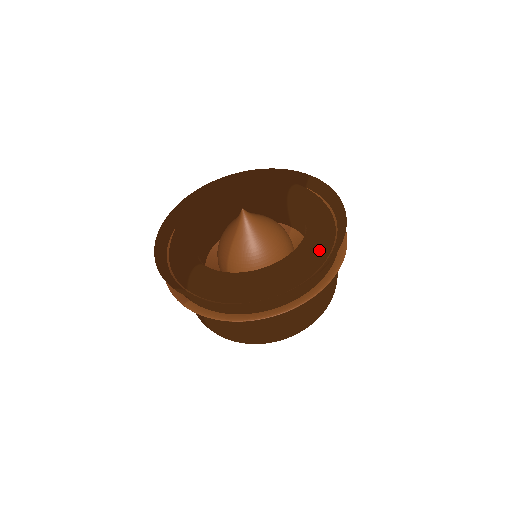
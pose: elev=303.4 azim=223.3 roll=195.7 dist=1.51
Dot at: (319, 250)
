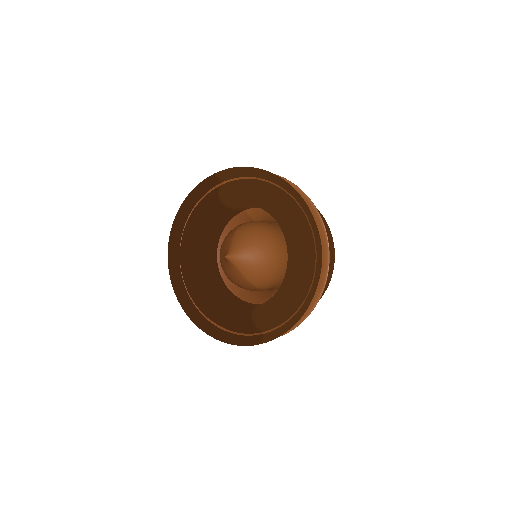
Dot at: (297, 219)
